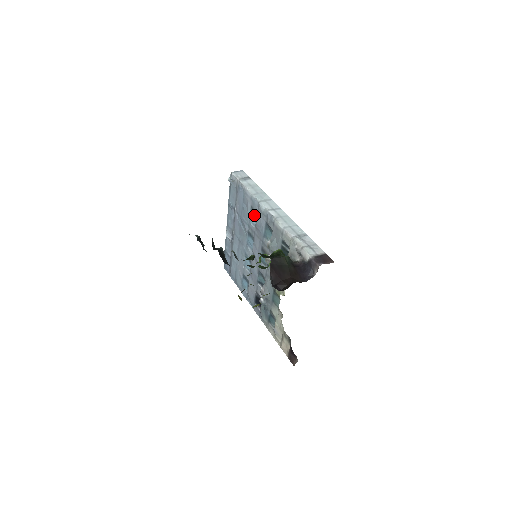
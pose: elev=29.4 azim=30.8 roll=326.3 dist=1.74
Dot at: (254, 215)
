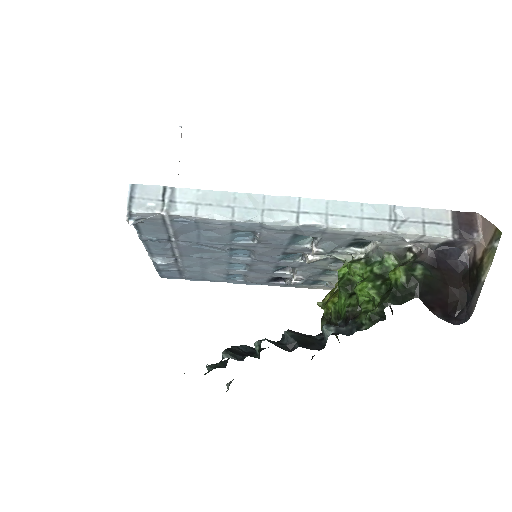
Dot at: (244, 234)
